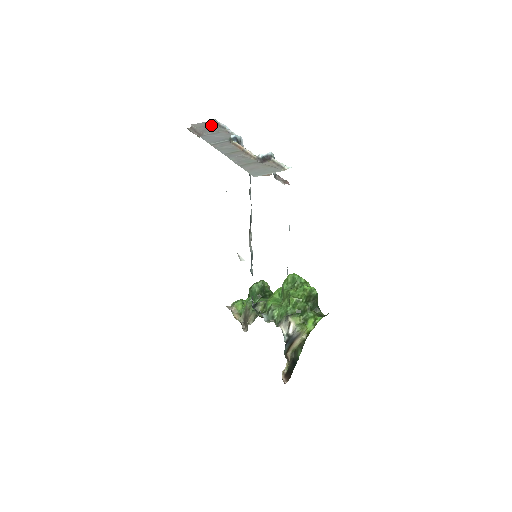
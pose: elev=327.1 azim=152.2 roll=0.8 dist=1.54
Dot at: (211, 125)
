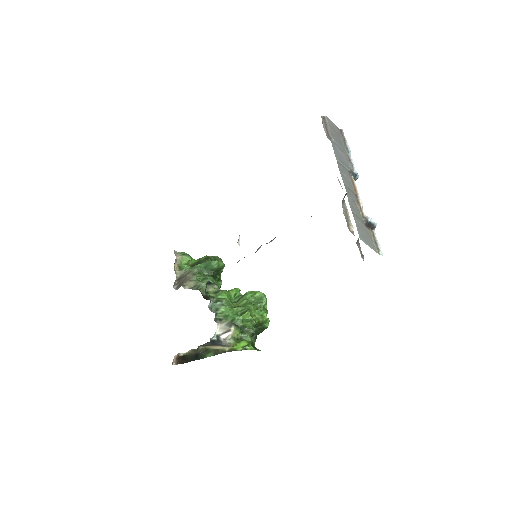
Dot at: (339, 135)
